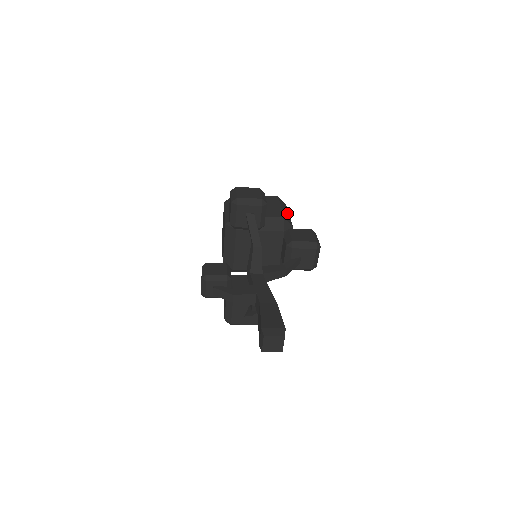
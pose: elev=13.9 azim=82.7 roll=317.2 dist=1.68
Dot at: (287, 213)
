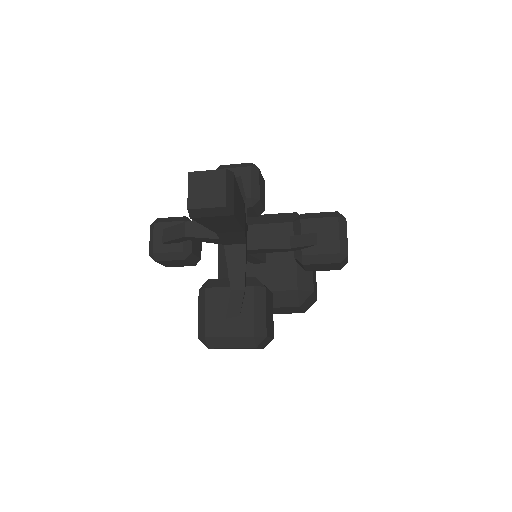
Dot at: occluded
